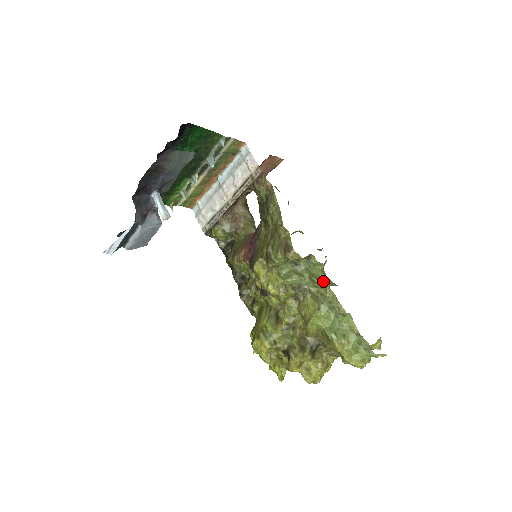
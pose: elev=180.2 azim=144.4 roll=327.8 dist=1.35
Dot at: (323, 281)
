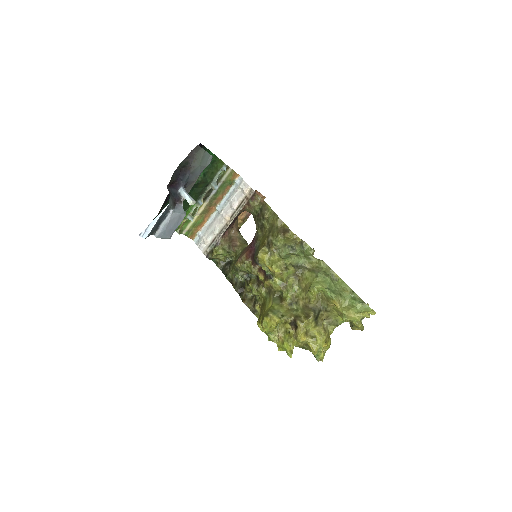
Dot at: (316, 258)
